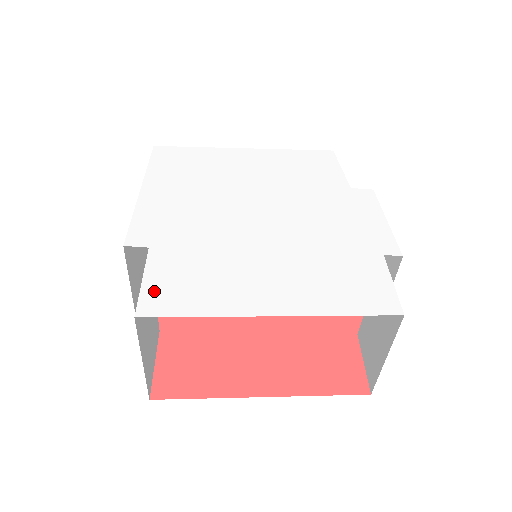
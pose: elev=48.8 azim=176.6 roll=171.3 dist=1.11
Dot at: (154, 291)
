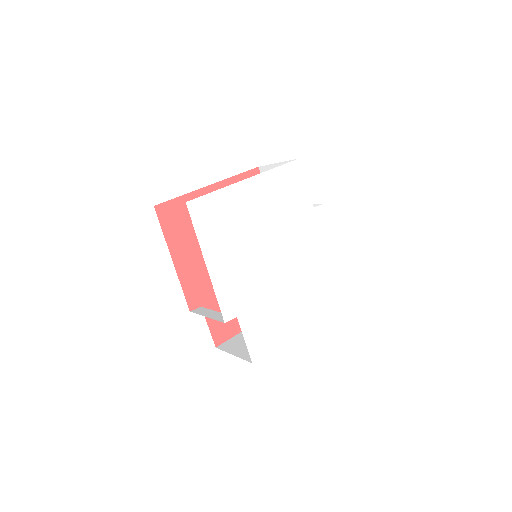
Dot at: (253, 345)
